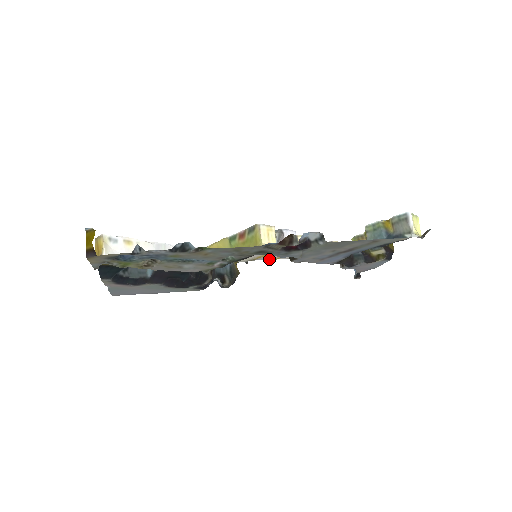
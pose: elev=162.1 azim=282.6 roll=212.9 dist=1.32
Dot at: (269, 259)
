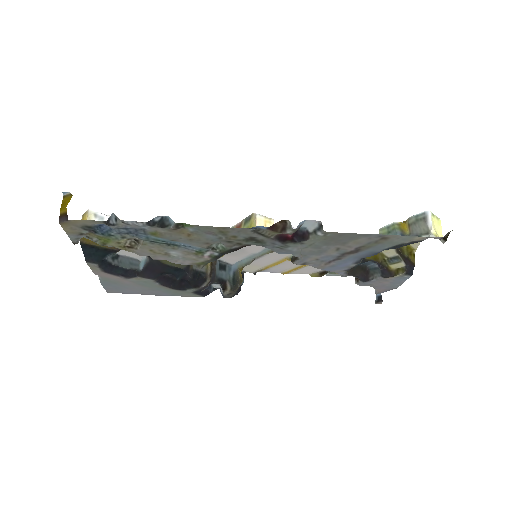
Dot at: (280, 272)
